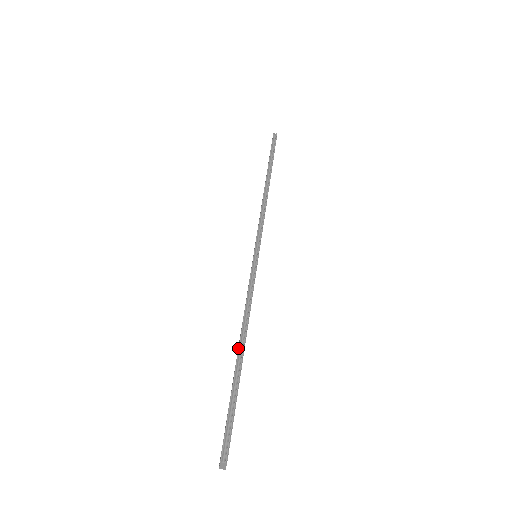
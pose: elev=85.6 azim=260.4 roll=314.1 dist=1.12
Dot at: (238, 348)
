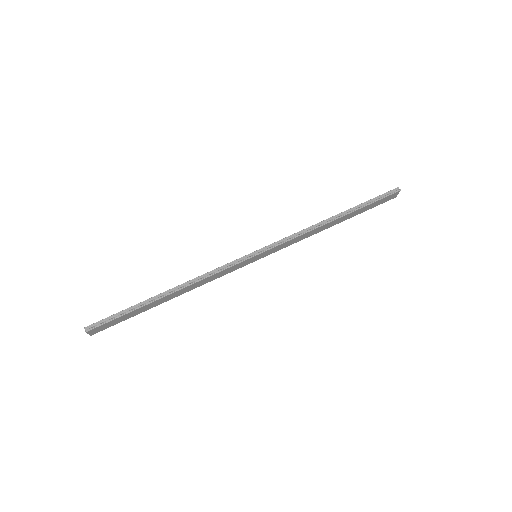
Dot at: (165, 291)
